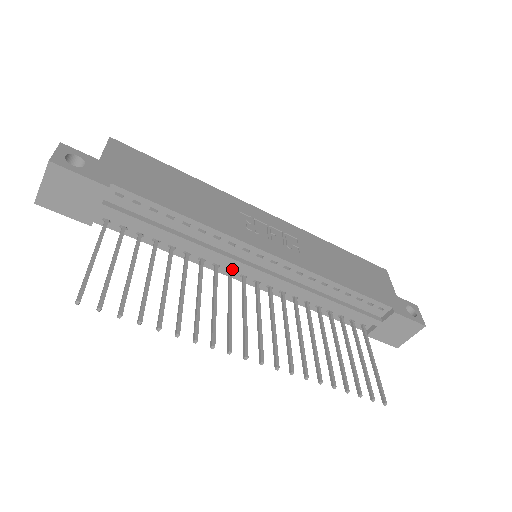
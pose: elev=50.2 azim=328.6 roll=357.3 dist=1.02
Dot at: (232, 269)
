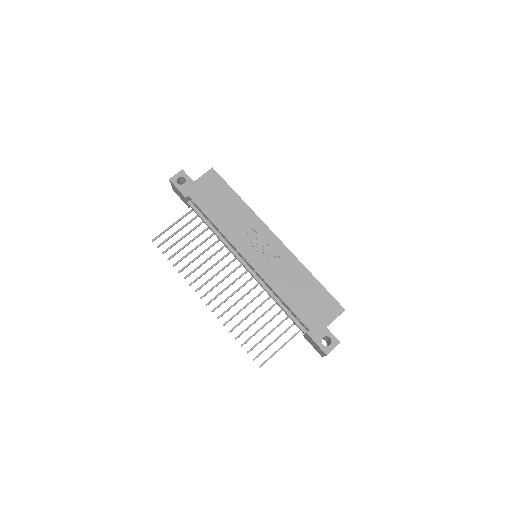
Dot at: occluded
